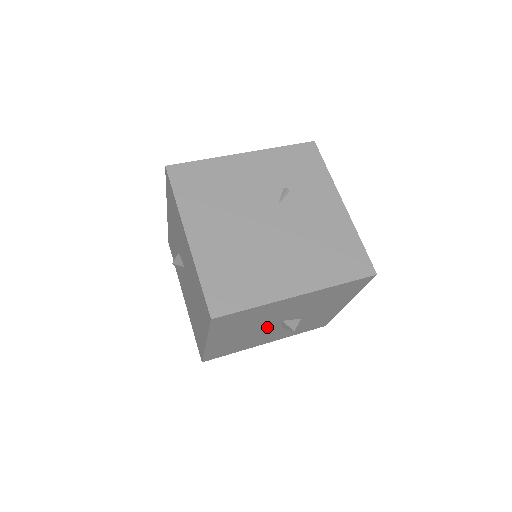
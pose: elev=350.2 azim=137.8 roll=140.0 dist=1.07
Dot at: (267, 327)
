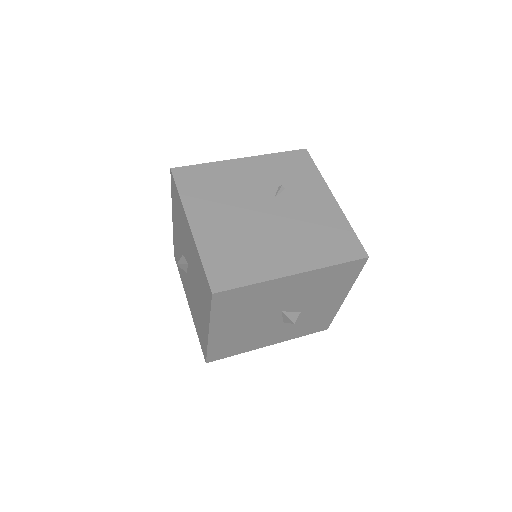
Dot at: (268, 319)
